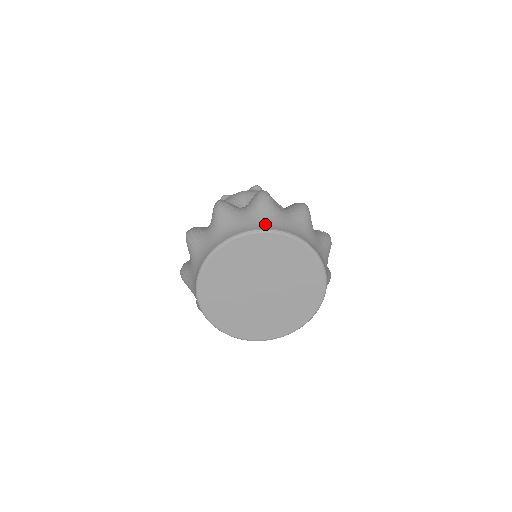
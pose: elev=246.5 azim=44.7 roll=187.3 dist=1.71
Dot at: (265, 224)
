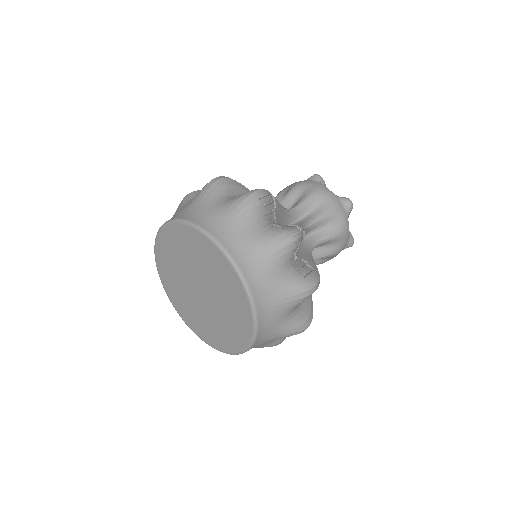
Dot at: (185, 214)
